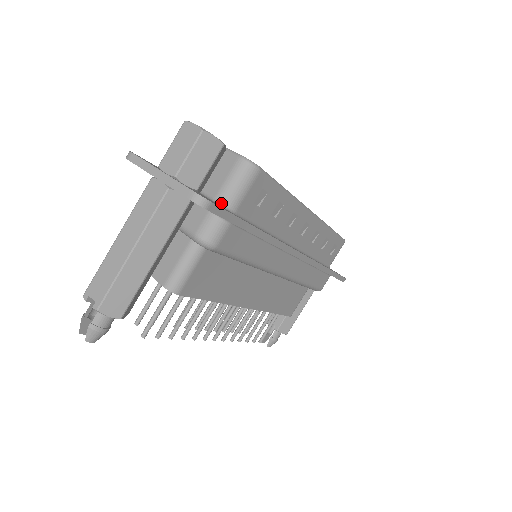
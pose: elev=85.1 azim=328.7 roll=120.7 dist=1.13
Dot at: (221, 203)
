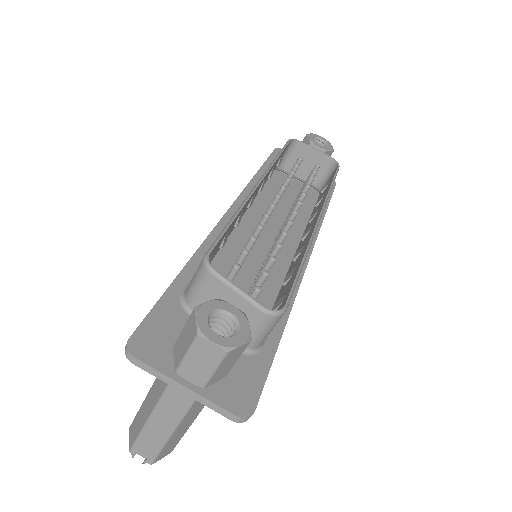
Dot at: (247, 350)
